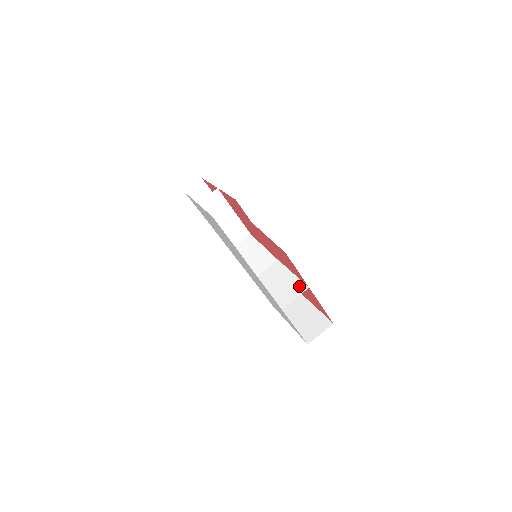
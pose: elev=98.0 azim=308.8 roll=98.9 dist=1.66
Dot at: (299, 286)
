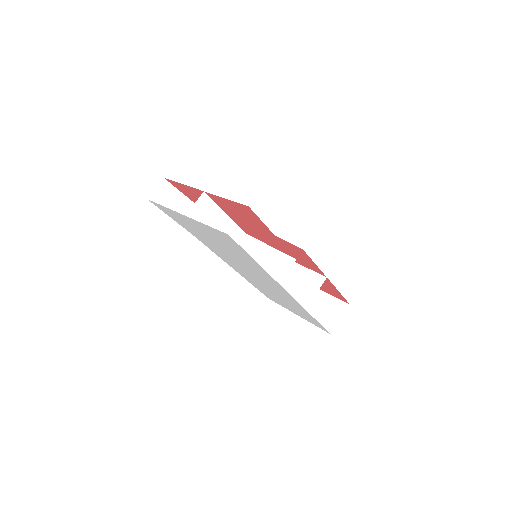
Dot at: (314, 278)
